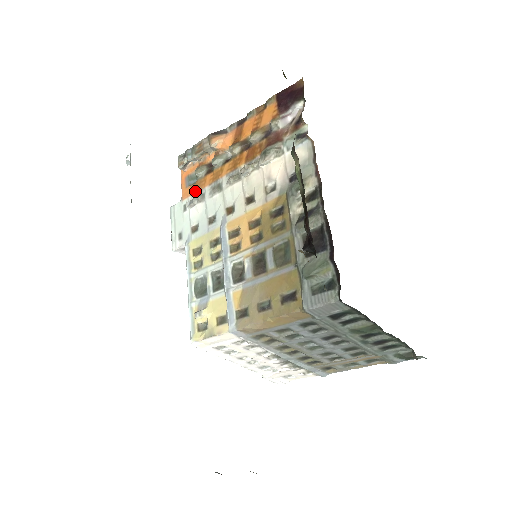
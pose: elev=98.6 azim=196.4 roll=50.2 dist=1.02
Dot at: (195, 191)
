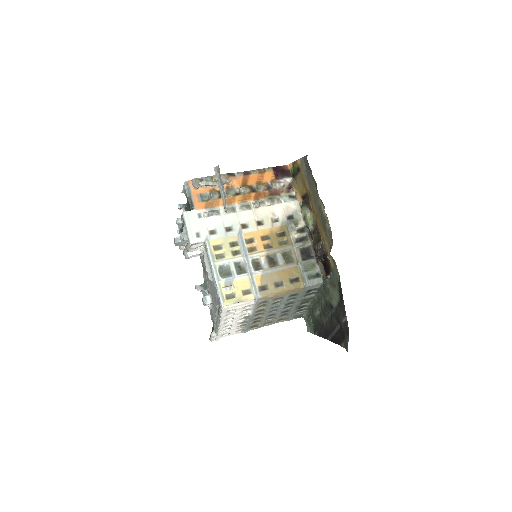
Dot at: (210, 207)
